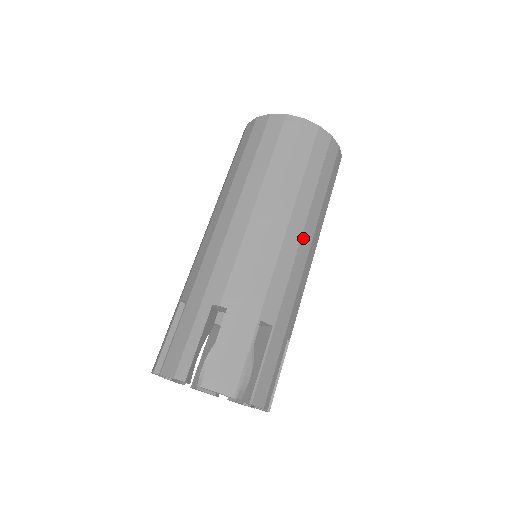
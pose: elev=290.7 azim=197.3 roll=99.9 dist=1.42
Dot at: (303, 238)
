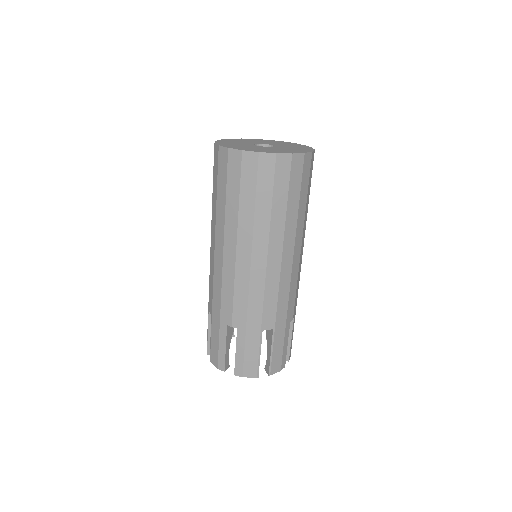
Dot at: (283, 259)
